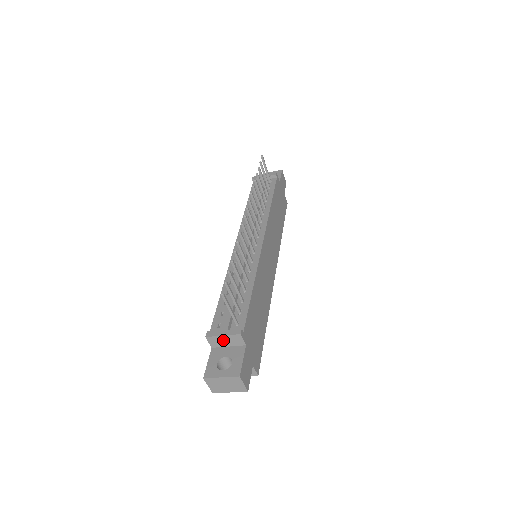
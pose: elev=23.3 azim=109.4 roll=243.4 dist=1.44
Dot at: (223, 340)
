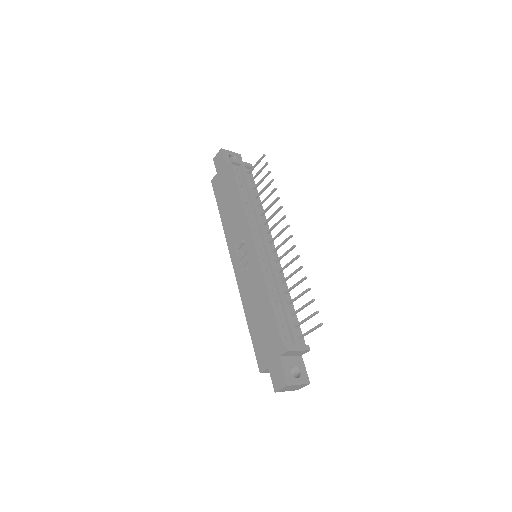
Dot at: (295, 353)
